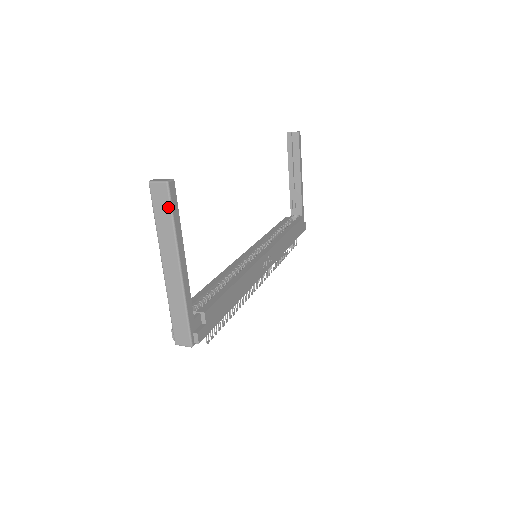
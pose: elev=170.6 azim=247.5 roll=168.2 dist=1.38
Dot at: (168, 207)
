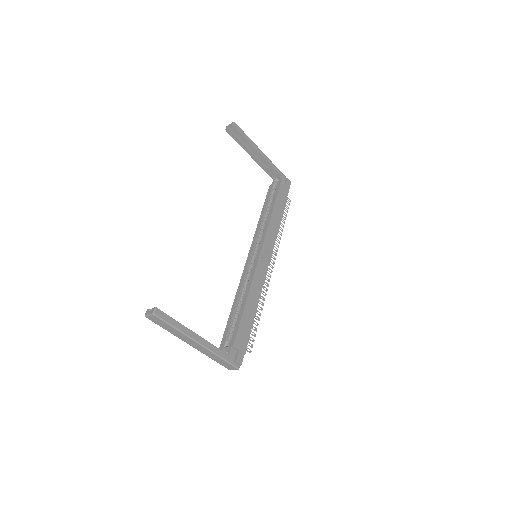
Dot at: (165, 323)
